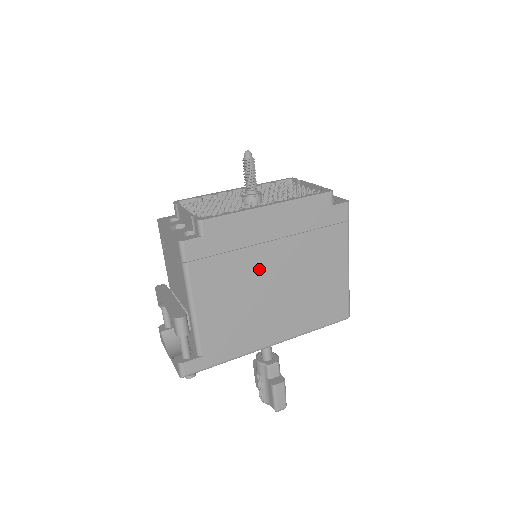
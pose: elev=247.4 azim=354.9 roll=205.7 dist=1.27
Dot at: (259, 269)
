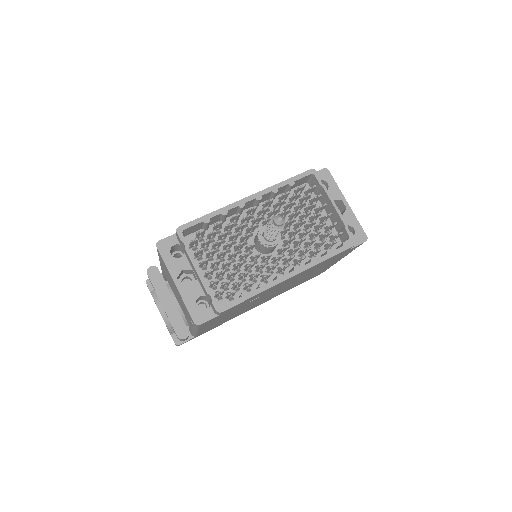
Dot at: occluded
